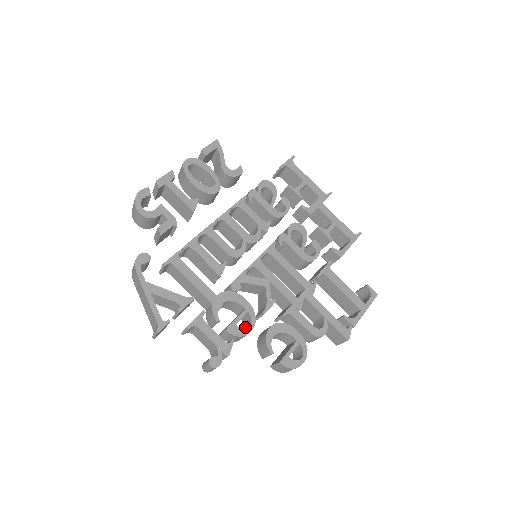
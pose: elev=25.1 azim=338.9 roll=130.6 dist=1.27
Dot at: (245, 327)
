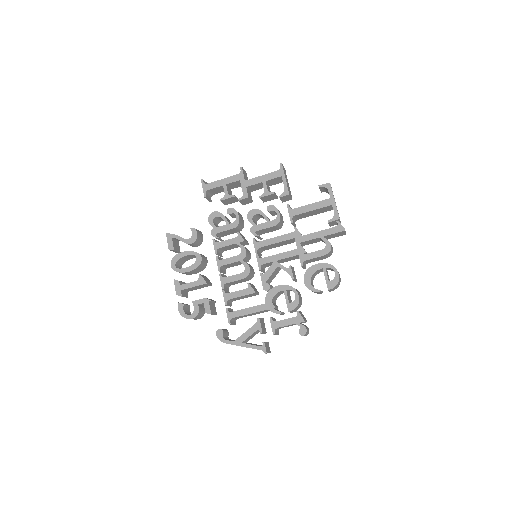
Dot at: occluded
